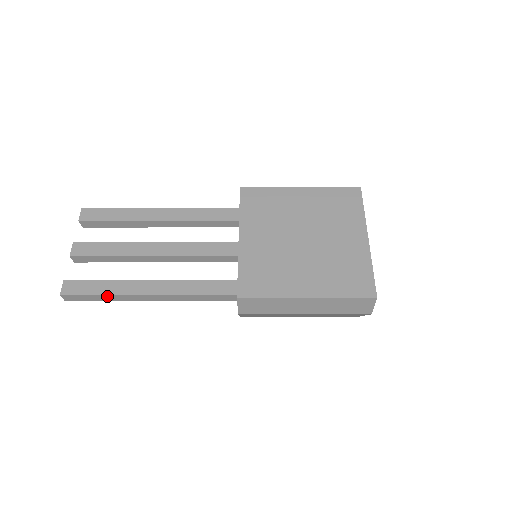
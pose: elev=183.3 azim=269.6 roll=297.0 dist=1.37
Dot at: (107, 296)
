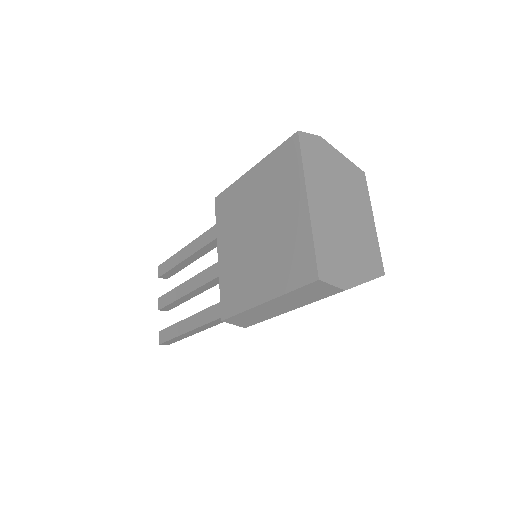
Dot at: (177, 337)
